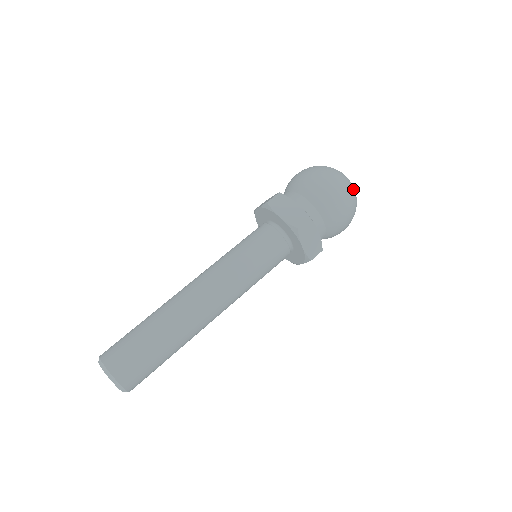
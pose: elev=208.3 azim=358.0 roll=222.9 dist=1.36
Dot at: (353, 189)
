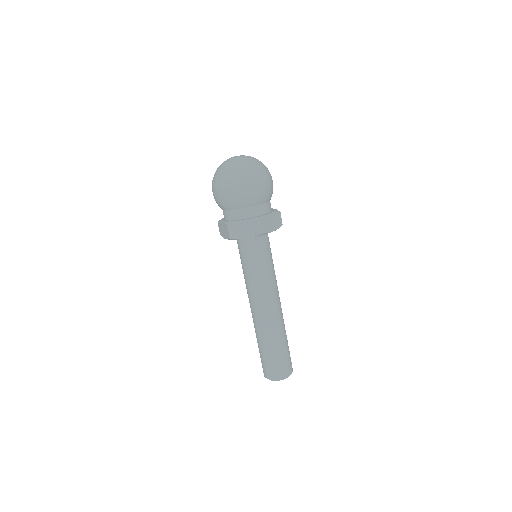
Dot at: (252, 165)
